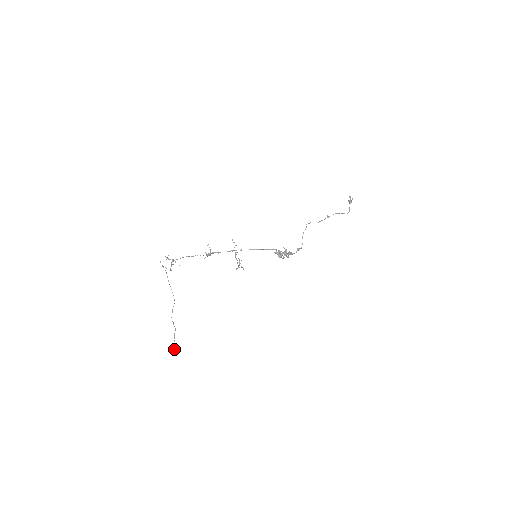
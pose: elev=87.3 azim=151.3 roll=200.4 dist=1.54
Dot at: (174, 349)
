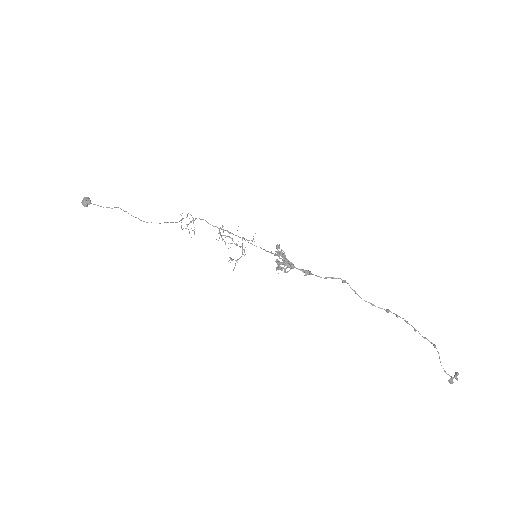
Dot at: (87, 198)
